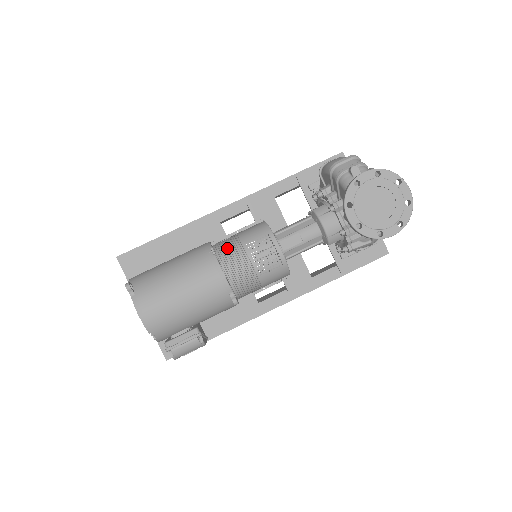
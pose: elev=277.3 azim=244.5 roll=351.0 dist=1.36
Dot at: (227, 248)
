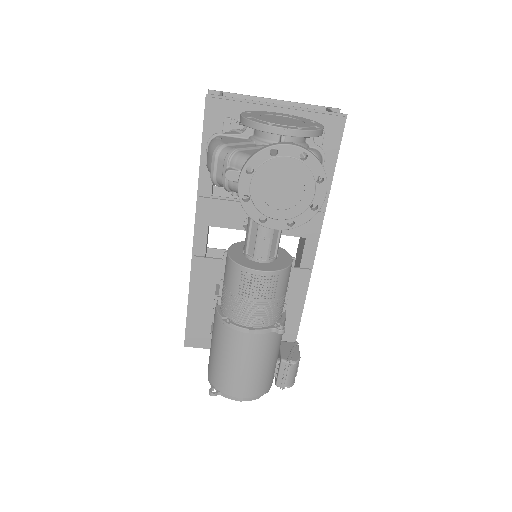
Dot at: (230, 307)
